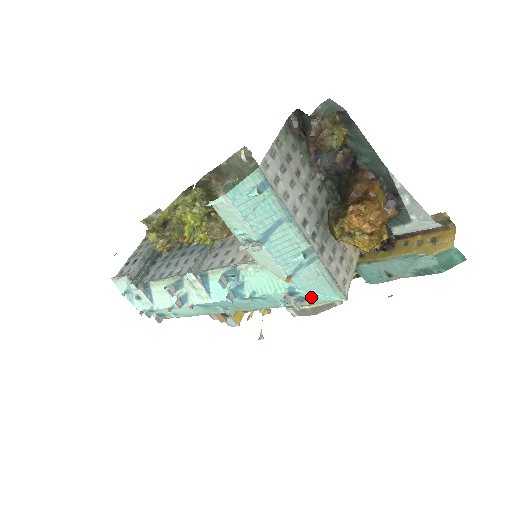
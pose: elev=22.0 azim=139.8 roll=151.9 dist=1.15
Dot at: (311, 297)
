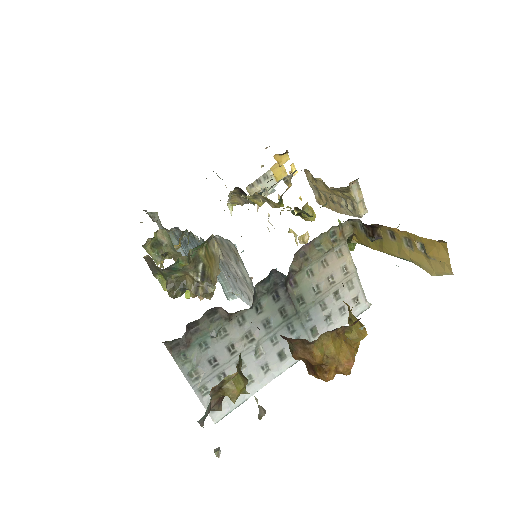
Dot at: occluded
